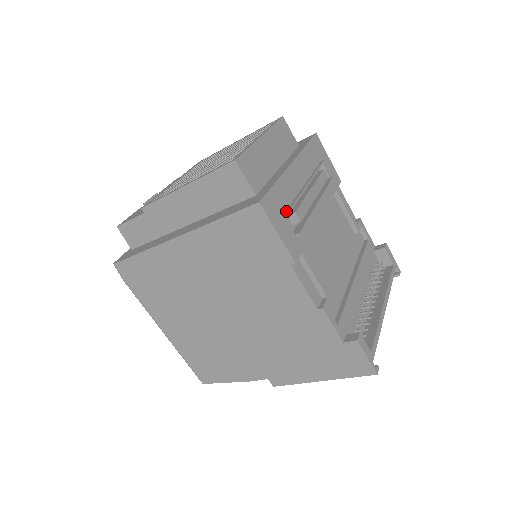
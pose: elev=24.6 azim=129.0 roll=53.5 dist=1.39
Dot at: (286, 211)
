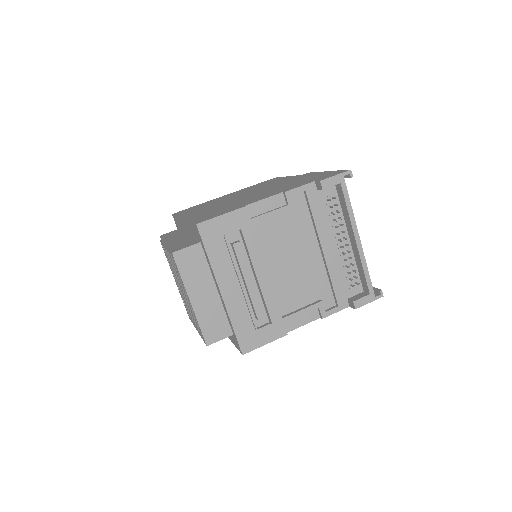
Dot at: (254, 327)
